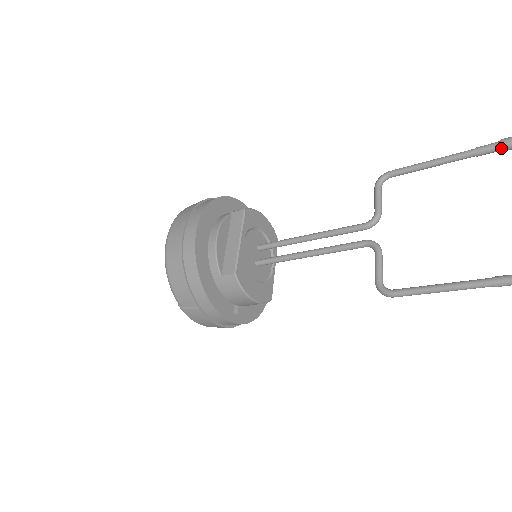
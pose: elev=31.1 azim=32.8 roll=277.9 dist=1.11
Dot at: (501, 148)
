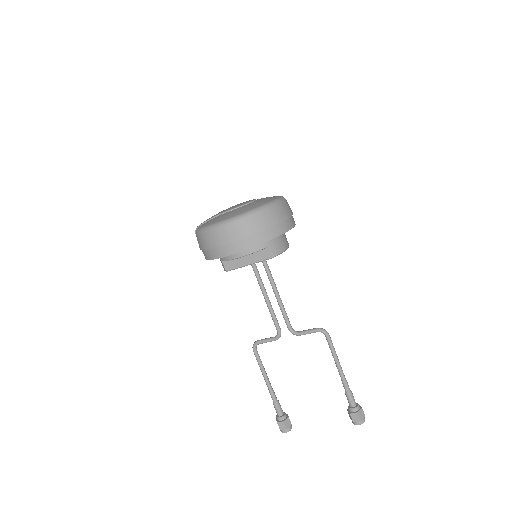
Dot at: (345, 392)
